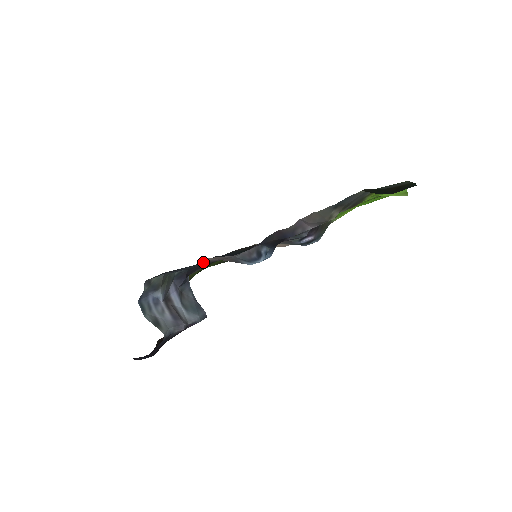
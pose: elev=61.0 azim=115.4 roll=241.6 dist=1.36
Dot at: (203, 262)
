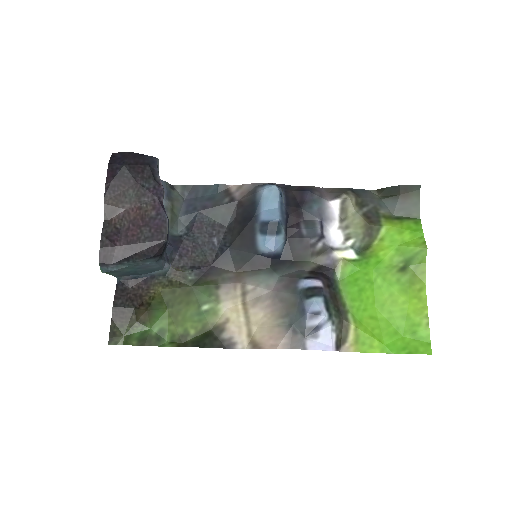
Dot at: (225, 193)
